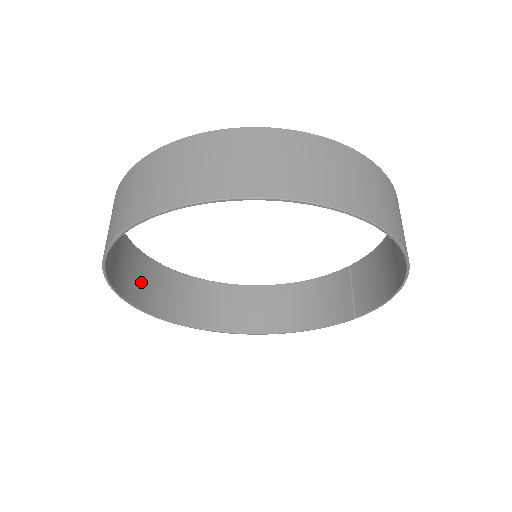
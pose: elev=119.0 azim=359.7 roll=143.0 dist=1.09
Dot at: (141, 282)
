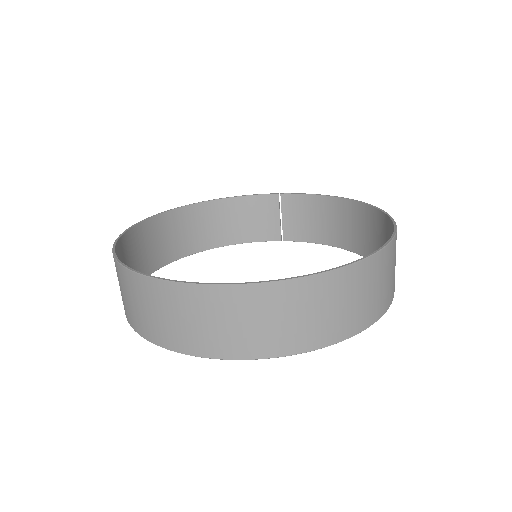
Dot at: occluded
